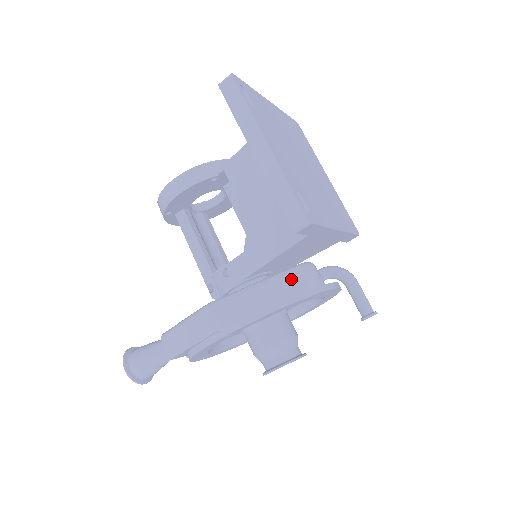
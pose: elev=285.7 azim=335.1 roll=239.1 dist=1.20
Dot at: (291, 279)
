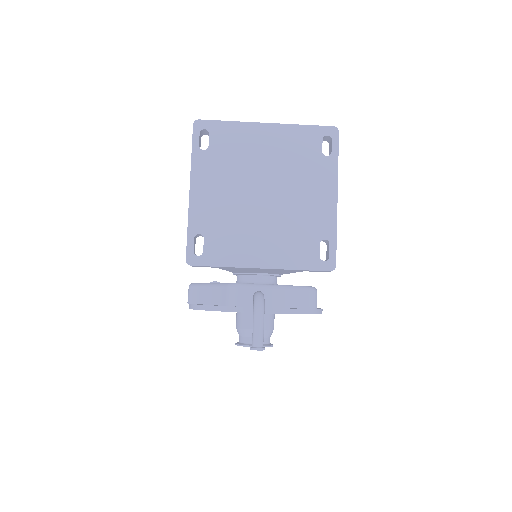
Dot at: (221, 292)
